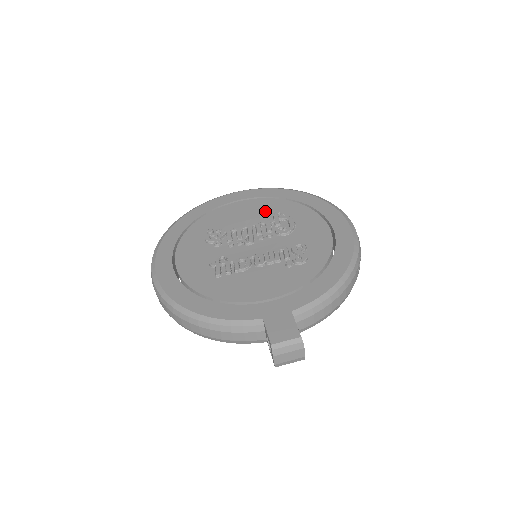
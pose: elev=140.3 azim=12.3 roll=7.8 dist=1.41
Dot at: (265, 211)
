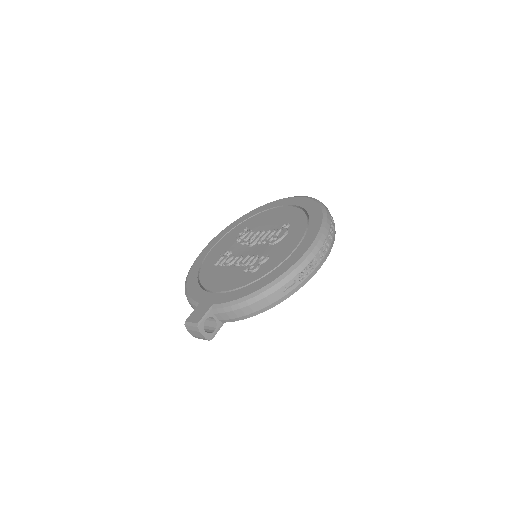
Dot at: (284, 220)
